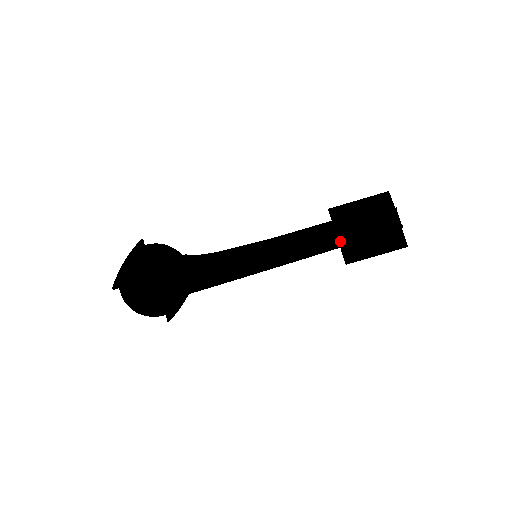
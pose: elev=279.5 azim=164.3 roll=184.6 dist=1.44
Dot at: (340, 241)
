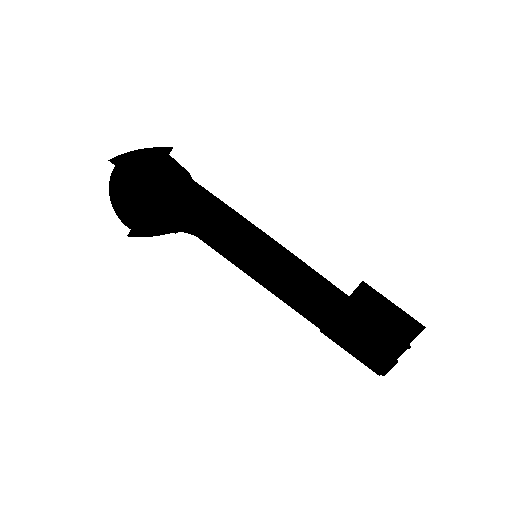
Dot at: occluded
